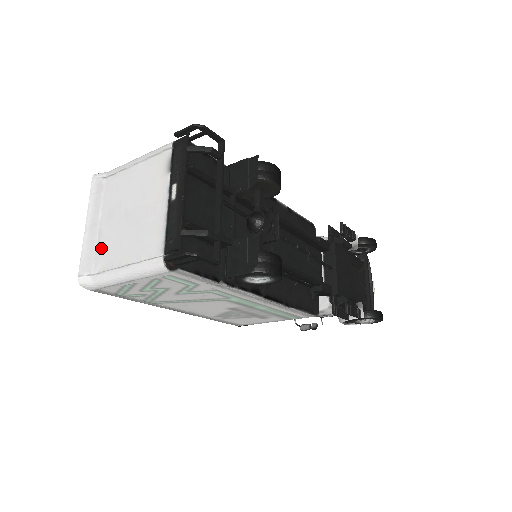
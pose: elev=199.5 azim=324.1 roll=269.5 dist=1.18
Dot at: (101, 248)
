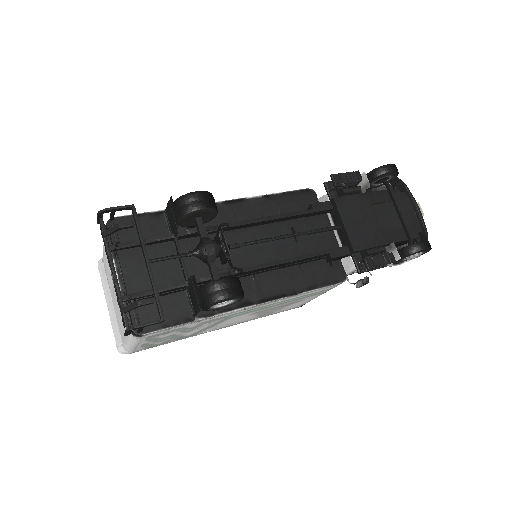
Dot at: (118, 322)
